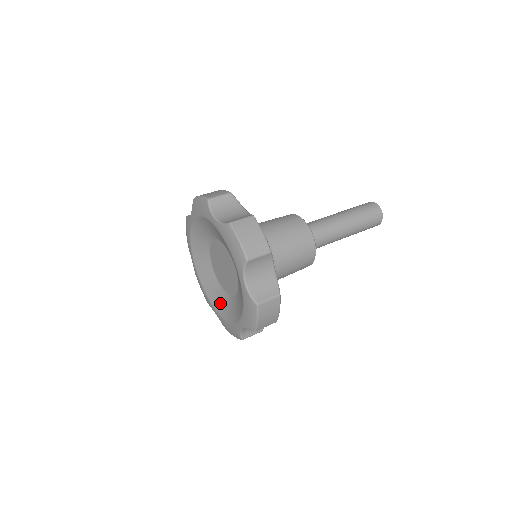
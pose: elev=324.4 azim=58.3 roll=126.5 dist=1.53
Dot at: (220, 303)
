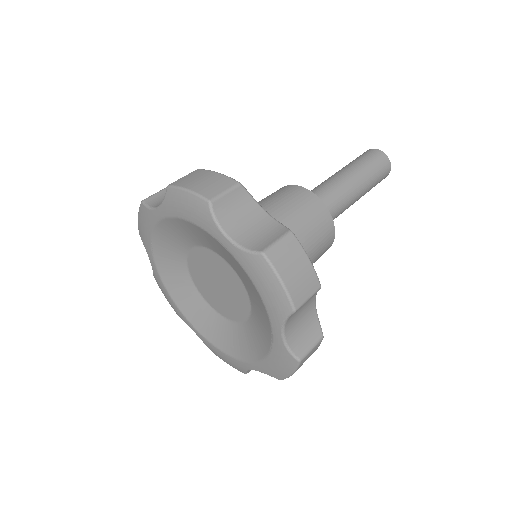
Dot at: (205, 323)
